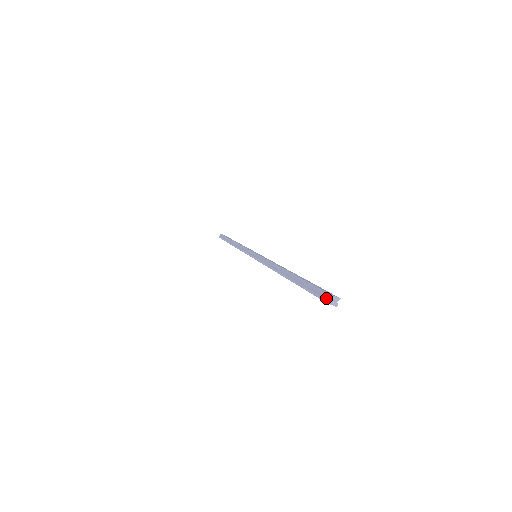
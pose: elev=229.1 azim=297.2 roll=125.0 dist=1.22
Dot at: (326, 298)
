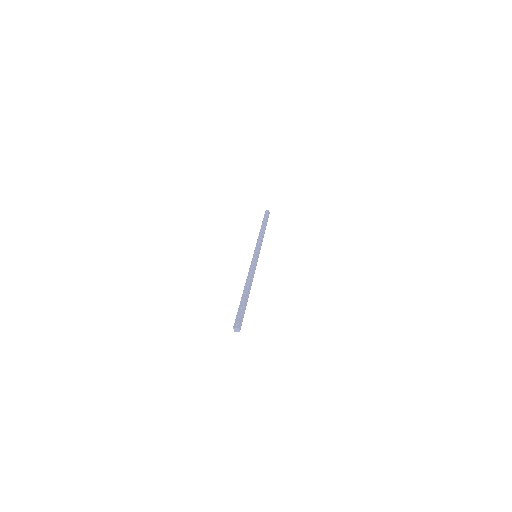
Dot at: (234, 328)
